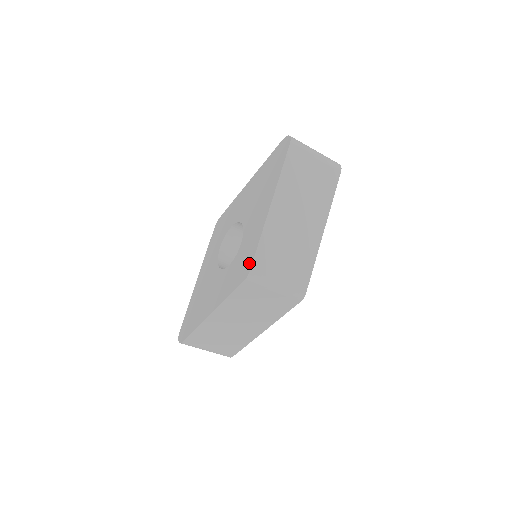
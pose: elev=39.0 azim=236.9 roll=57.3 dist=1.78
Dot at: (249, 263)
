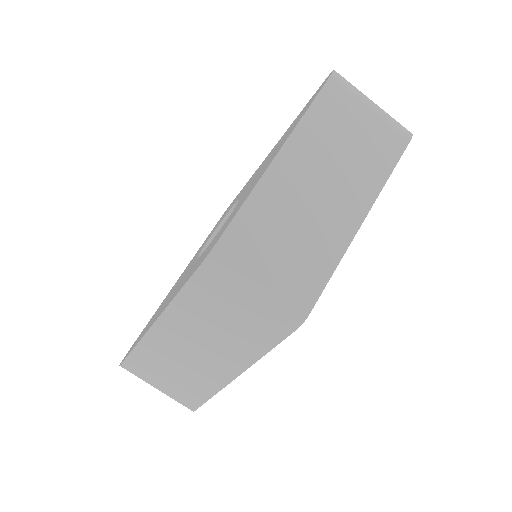
Dot at: (218, 238)
